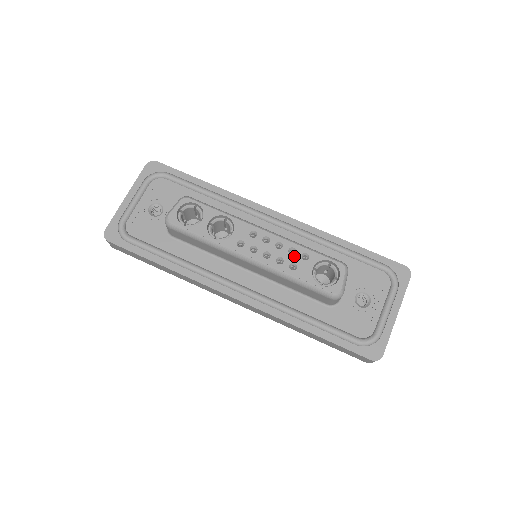
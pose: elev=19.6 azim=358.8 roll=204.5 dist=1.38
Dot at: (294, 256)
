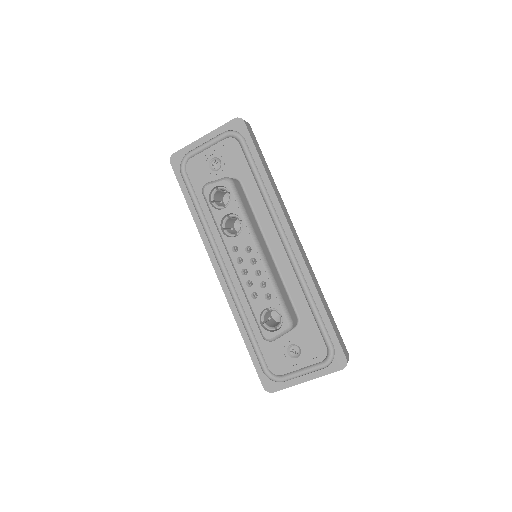
Dot at: (261, 289)
